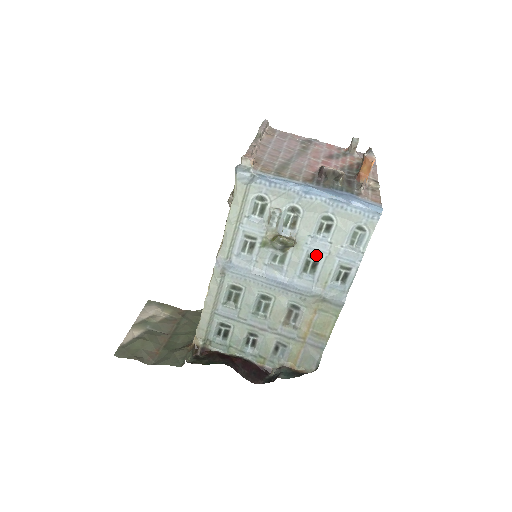
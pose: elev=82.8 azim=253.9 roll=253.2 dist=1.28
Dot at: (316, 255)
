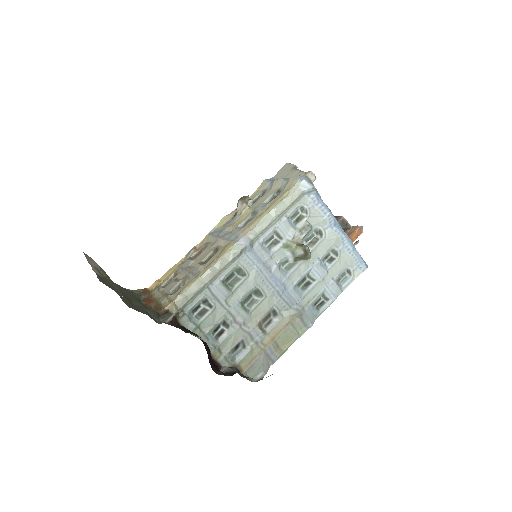
Dot at: (313, 276)
